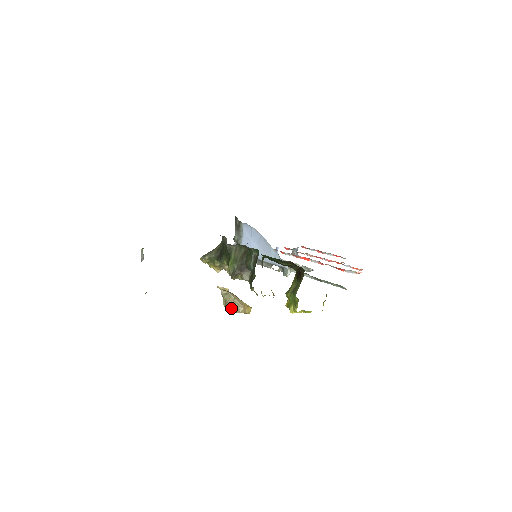
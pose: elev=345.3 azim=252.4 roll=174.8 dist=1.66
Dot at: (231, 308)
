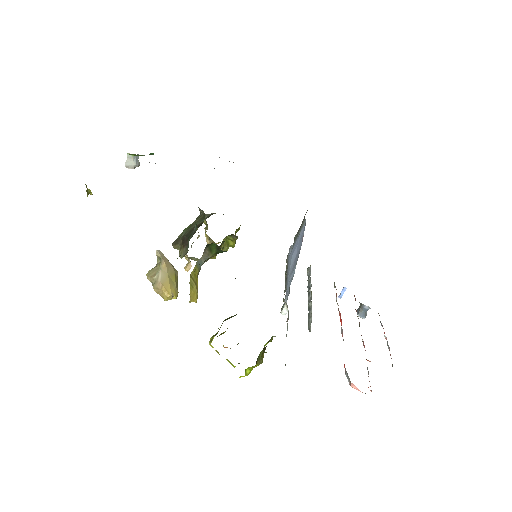
Dot at: (150, 276)
